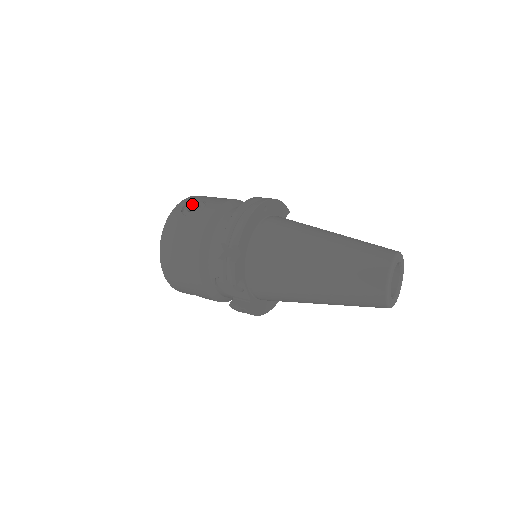
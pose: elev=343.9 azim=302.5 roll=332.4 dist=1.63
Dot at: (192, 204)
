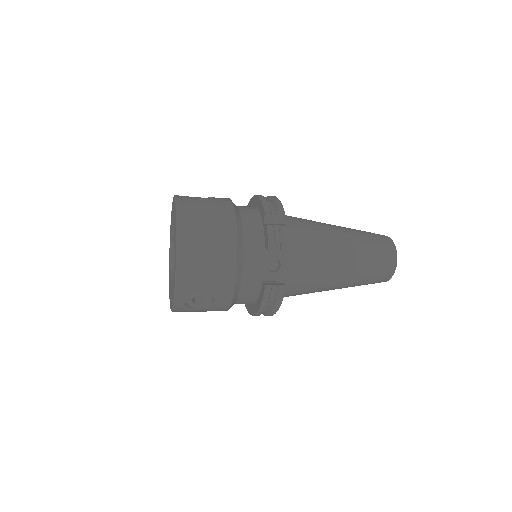
Dot at: (192, 197)
